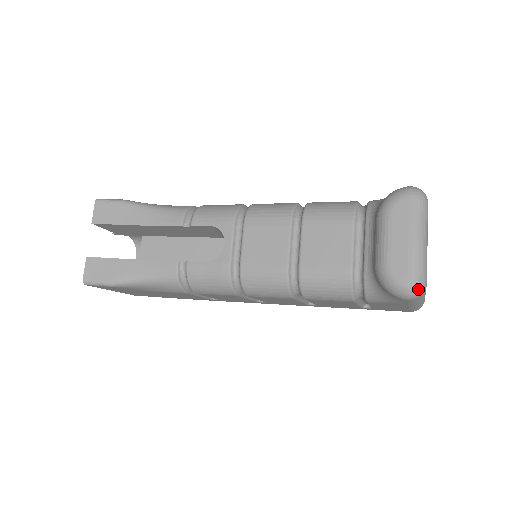
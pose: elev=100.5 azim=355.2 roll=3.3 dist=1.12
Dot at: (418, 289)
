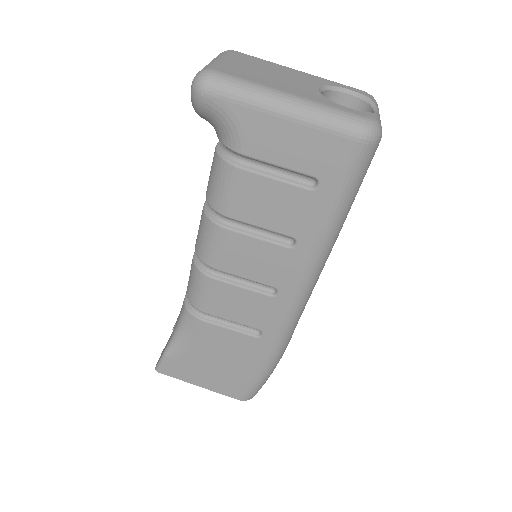
Dot at: (198, 77)
